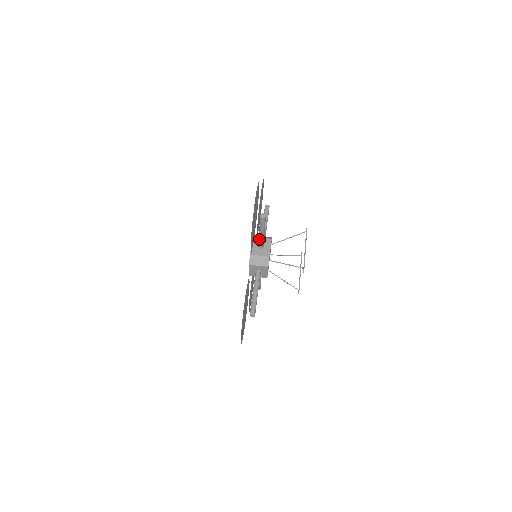
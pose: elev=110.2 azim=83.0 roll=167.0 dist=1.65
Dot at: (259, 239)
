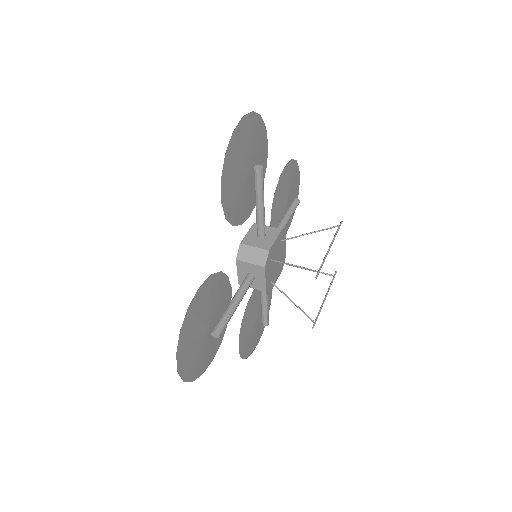
Dot at: (256, 218)
